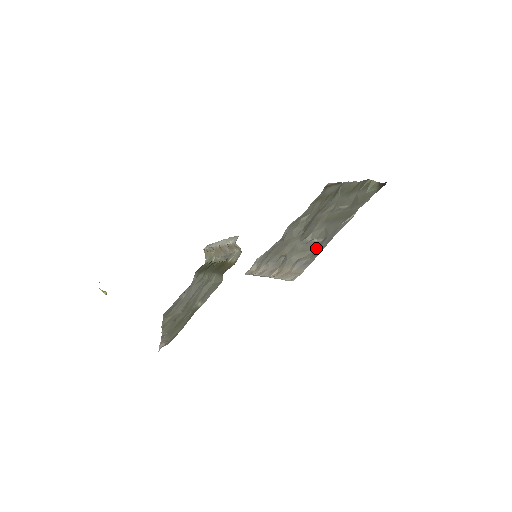
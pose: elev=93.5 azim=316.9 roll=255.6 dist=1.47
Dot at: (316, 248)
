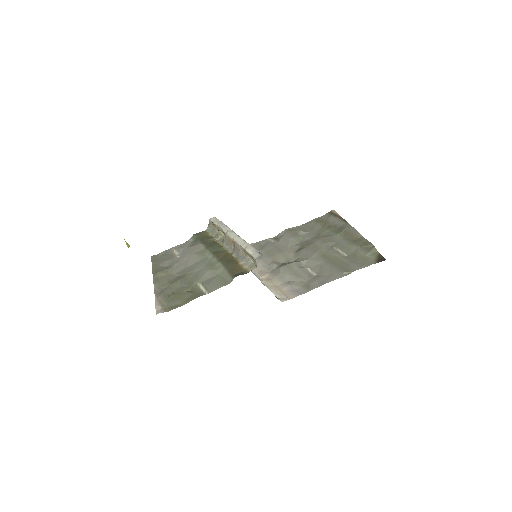
Dot at: (309, 280)
